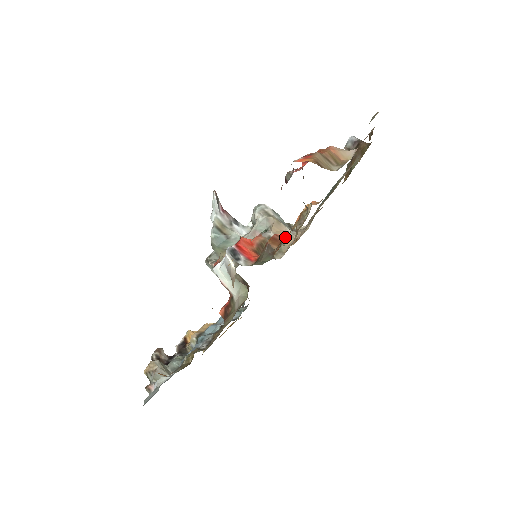
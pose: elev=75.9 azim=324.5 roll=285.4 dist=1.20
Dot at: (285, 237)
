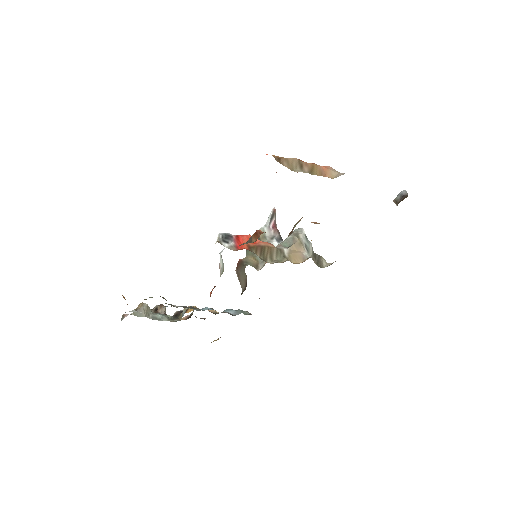
Dot at: occluded
